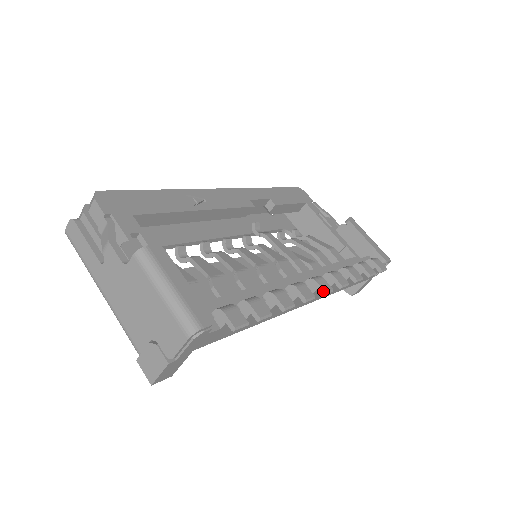
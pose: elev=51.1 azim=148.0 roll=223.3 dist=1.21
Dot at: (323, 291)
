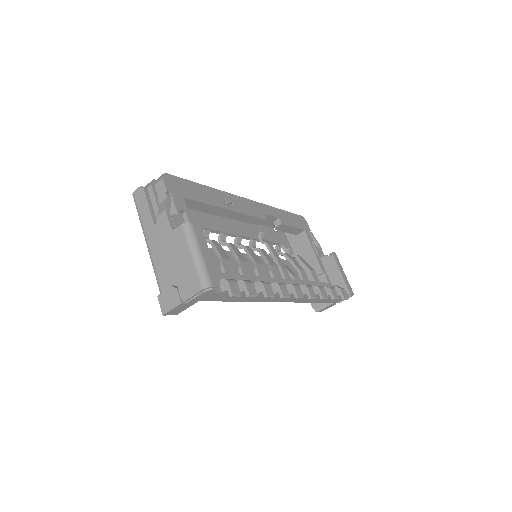
Dot at: (297, 295)
